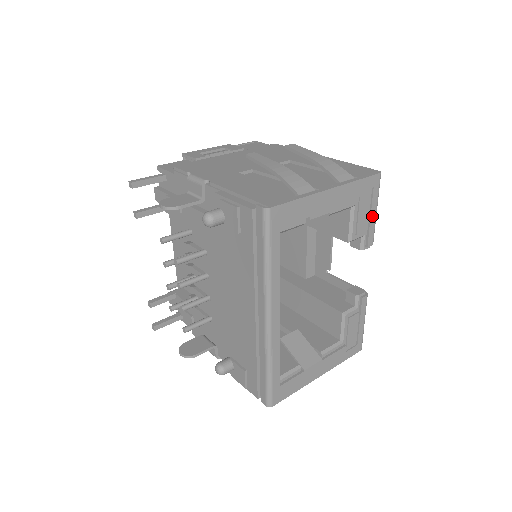
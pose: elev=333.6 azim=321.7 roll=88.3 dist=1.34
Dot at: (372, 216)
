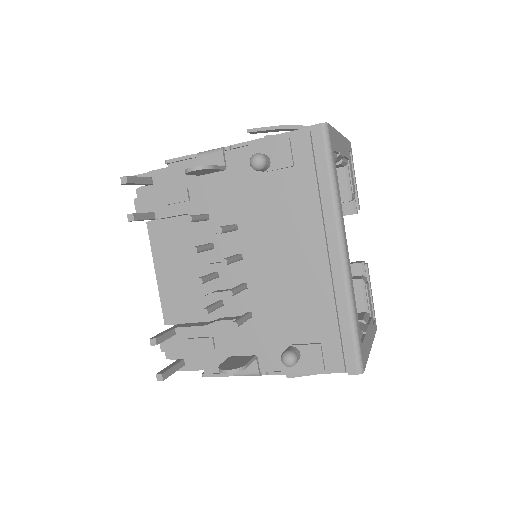
Dot at: (355, 180)
